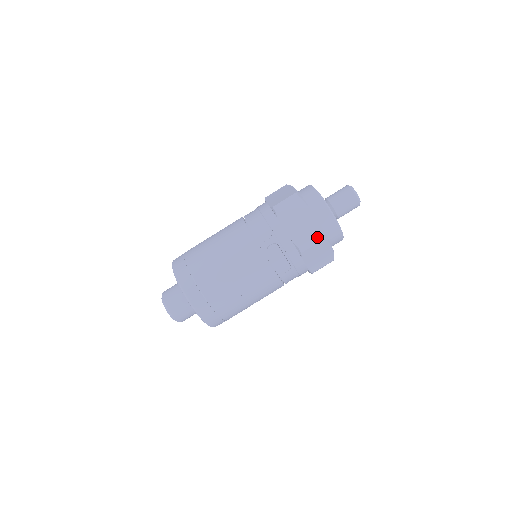
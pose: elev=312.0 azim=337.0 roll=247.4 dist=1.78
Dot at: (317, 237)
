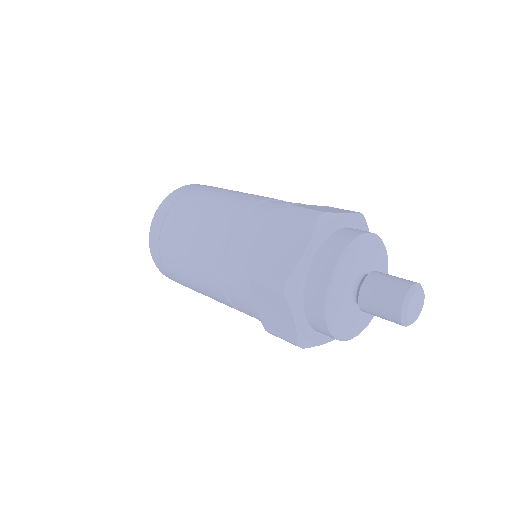
Dot at: (291, 342)
